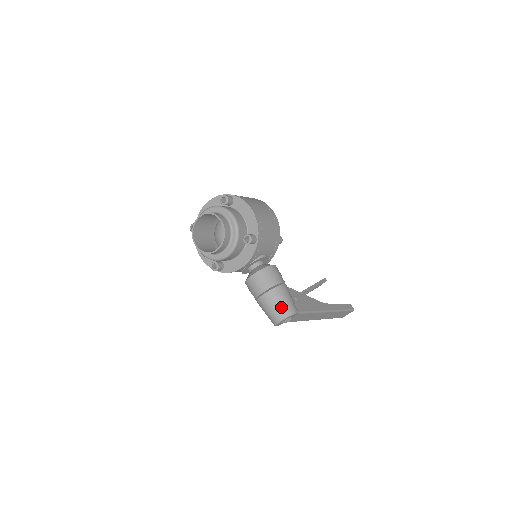
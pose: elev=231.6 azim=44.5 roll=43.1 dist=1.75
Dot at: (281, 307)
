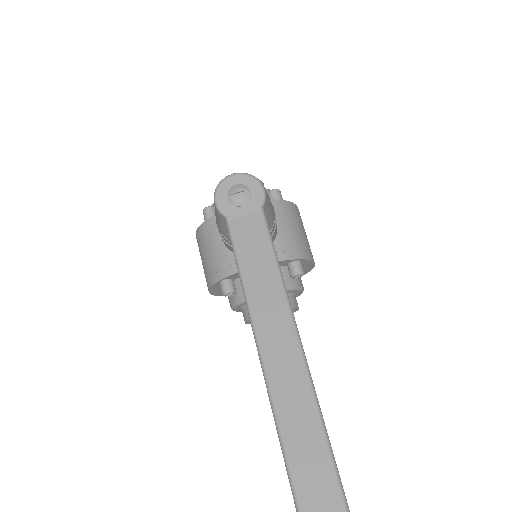
Dot at: occluded
